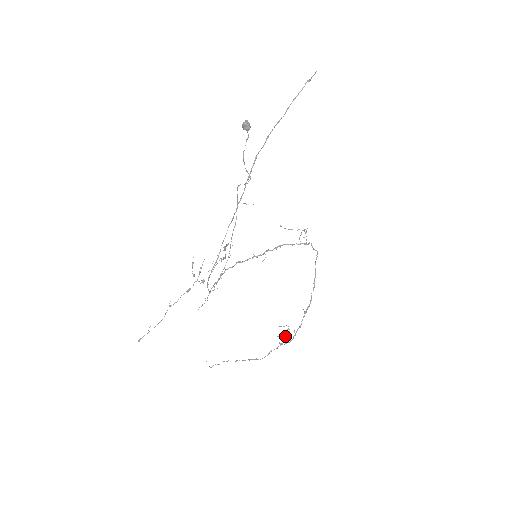
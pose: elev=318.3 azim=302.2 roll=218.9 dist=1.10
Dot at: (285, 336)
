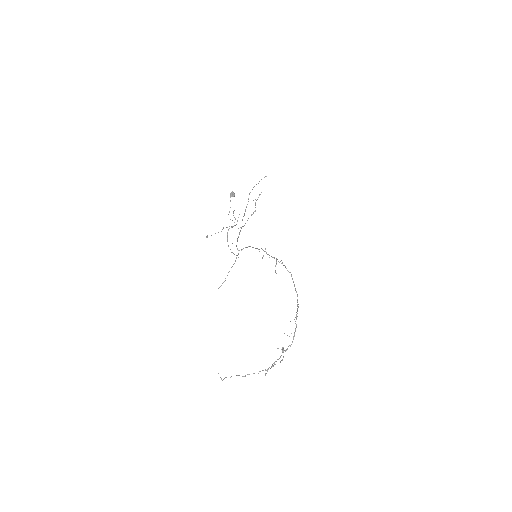
Dot at: occluded
